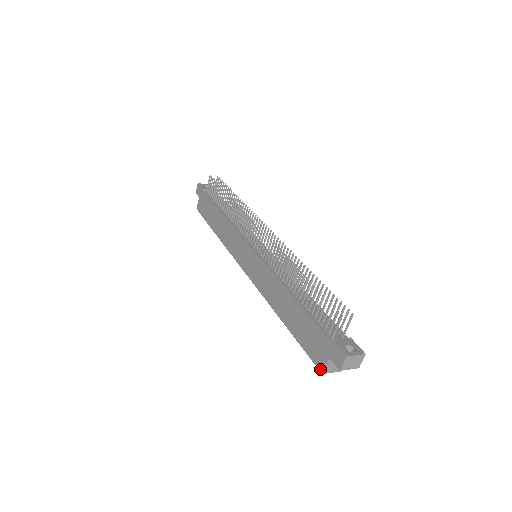
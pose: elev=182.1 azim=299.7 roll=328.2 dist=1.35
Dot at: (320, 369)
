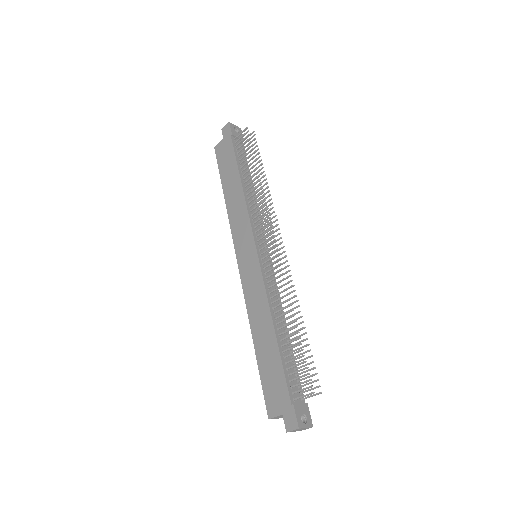
Dot at: (269, 414)
